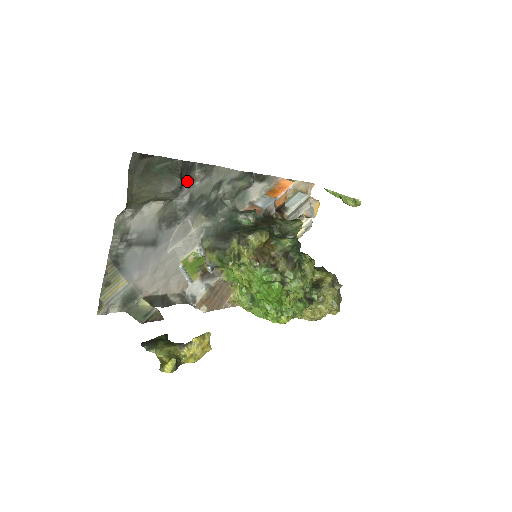
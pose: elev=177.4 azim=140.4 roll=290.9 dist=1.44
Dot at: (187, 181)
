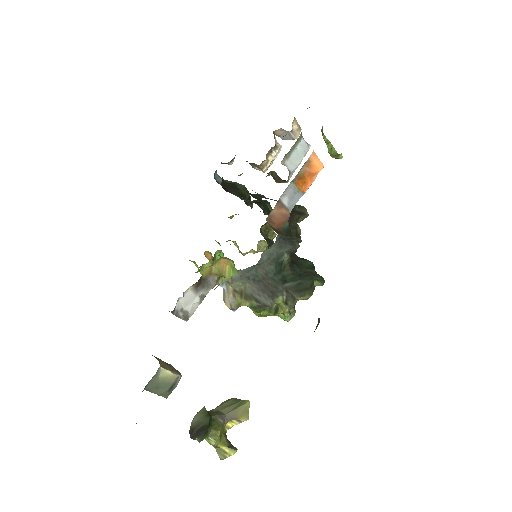
Dot at: occluded
